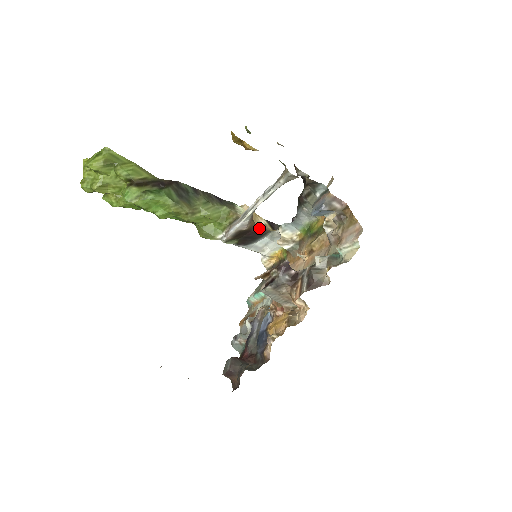
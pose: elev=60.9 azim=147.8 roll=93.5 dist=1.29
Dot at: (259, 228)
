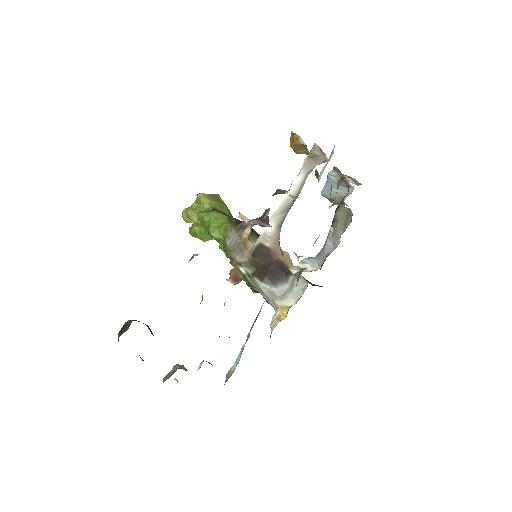
Dot at: (284, 265)
